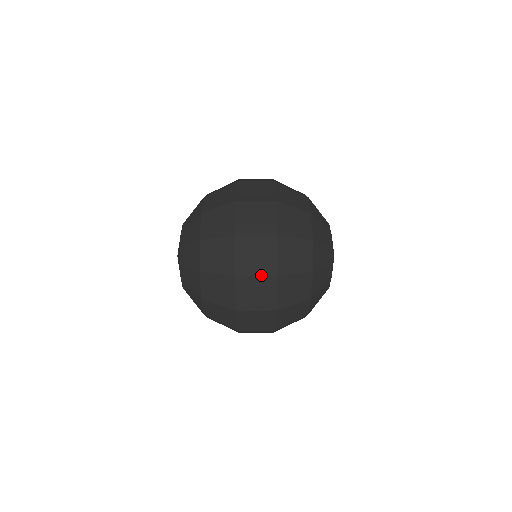
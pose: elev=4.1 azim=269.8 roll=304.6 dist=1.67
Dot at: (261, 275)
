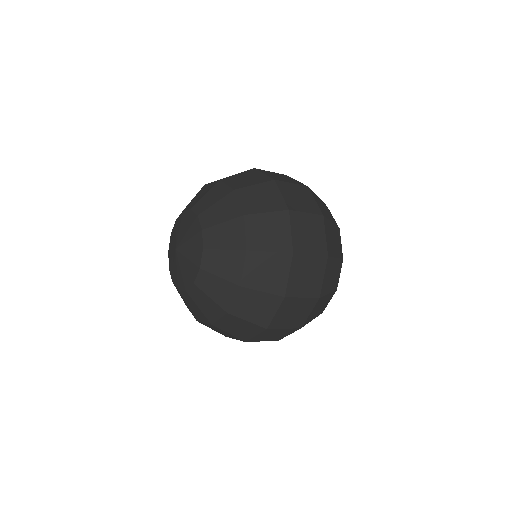
Dot at: (289, 328)
